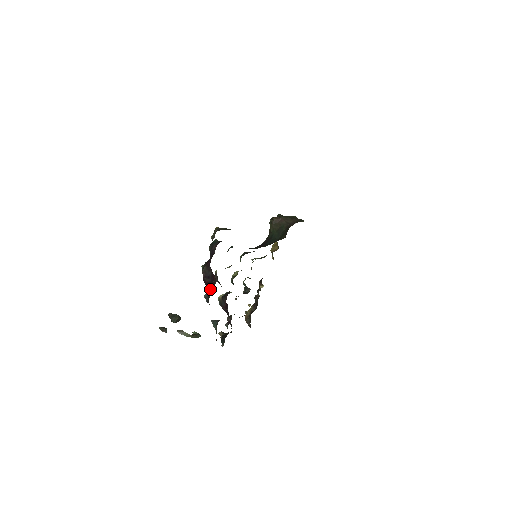
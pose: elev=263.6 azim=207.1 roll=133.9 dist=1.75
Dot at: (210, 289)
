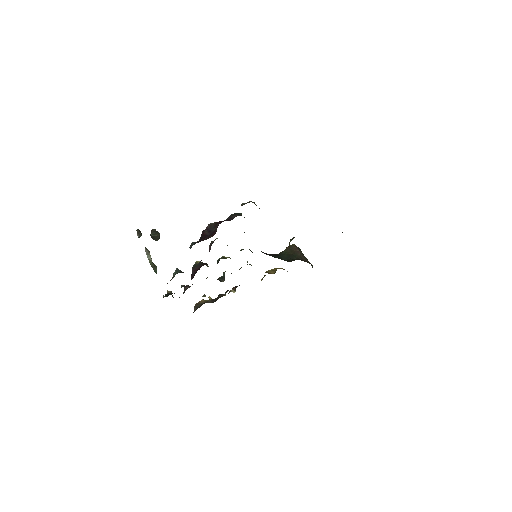
Dot at: (202, 240)
